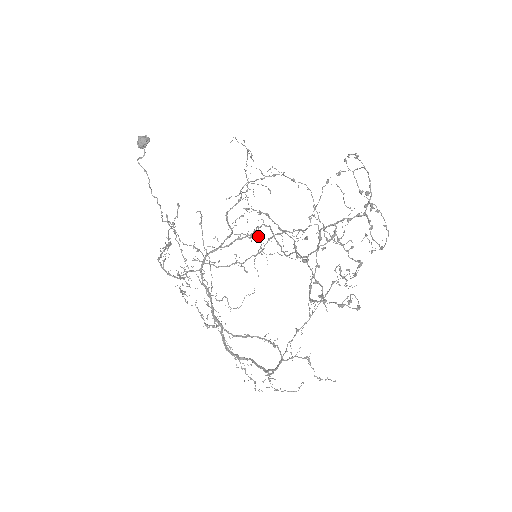
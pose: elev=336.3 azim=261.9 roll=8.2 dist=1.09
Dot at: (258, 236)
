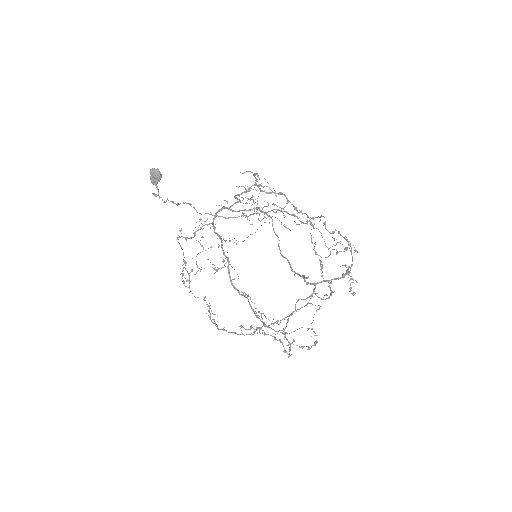
Dot at: occluded
